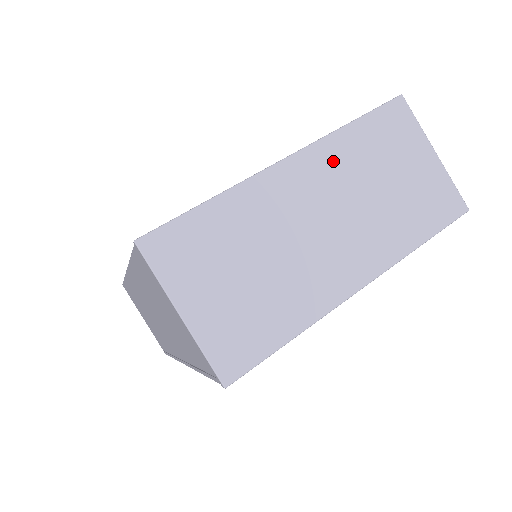
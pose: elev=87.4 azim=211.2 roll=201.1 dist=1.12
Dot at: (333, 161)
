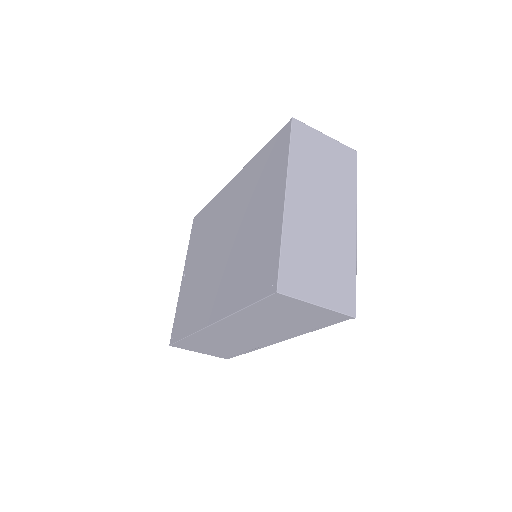
Dot at: (300, 179)
